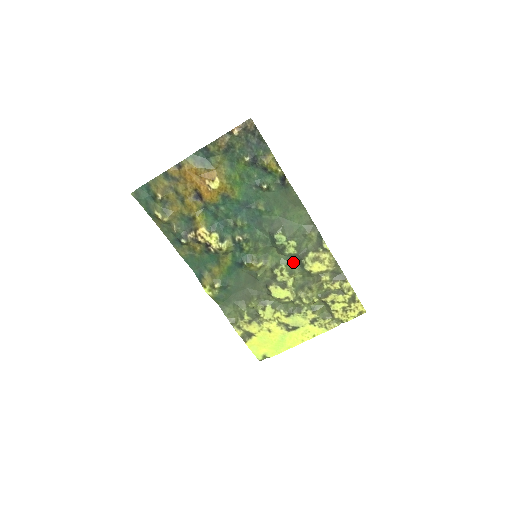
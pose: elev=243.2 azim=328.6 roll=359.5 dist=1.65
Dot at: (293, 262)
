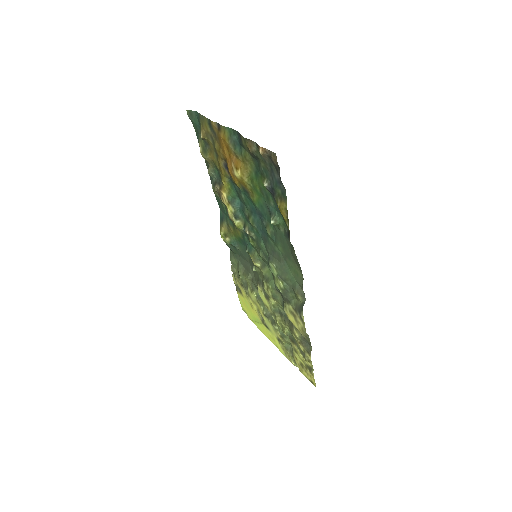
Dot at: (280, 293)
